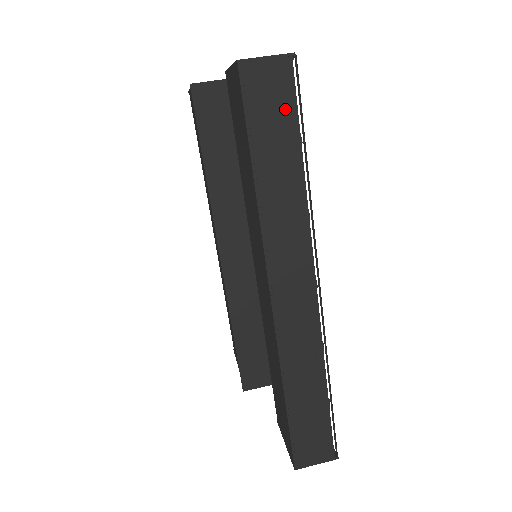
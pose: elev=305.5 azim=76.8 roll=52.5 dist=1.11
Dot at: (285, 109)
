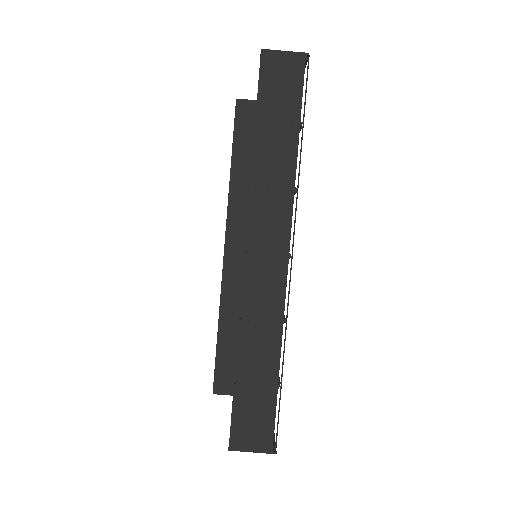
Dot at: (292, 94)
